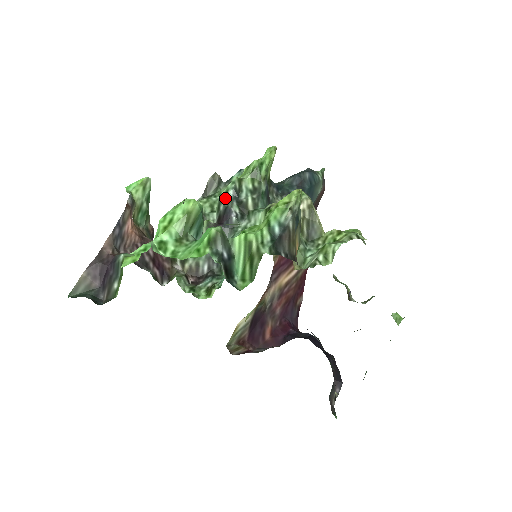
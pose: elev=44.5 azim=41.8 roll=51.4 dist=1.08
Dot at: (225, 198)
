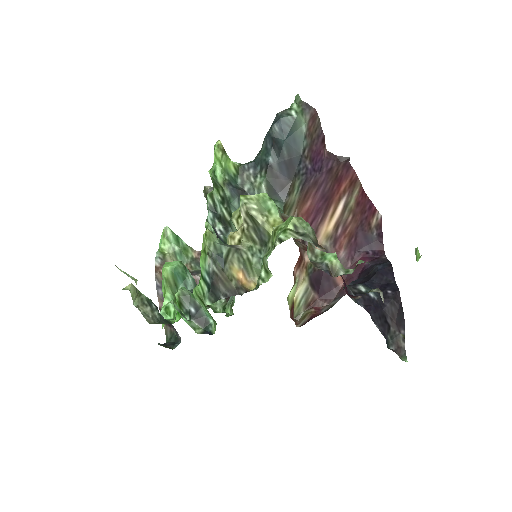
Dot at: (209, 220)
